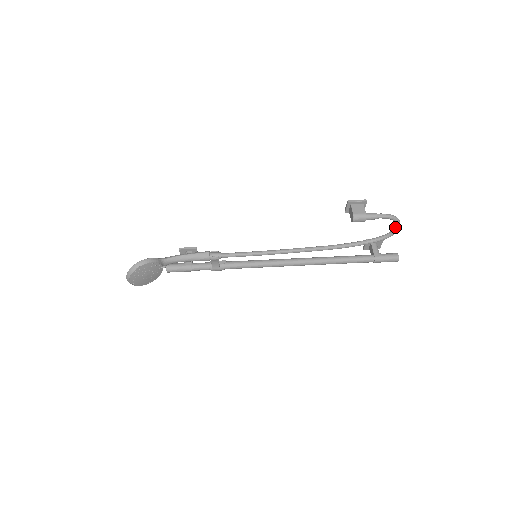
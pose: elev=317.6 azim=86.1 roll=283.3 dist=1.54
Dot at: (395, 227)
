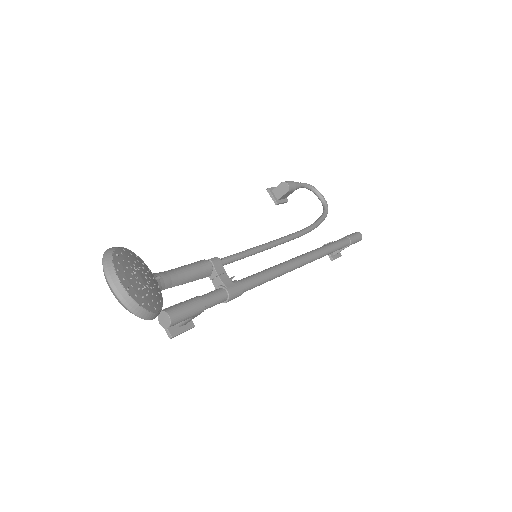
Dot at: (320, 197)
